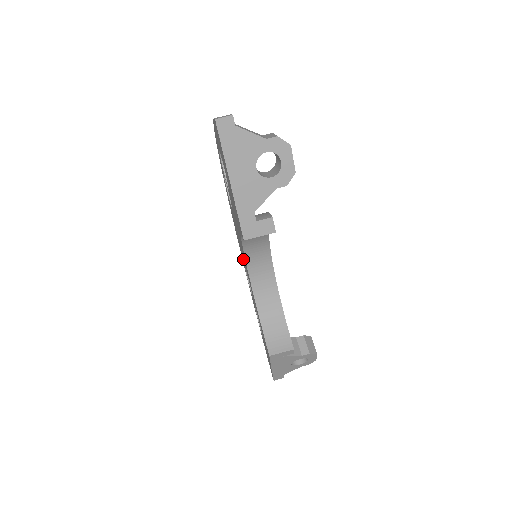
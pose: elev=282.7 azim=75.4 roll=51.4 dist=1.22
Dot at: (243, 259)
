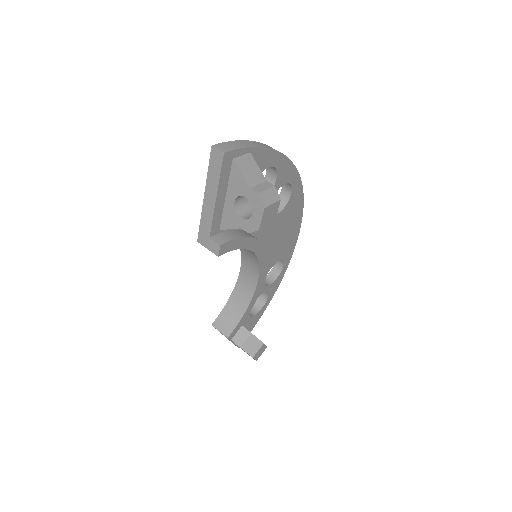
Dot at: occluded
